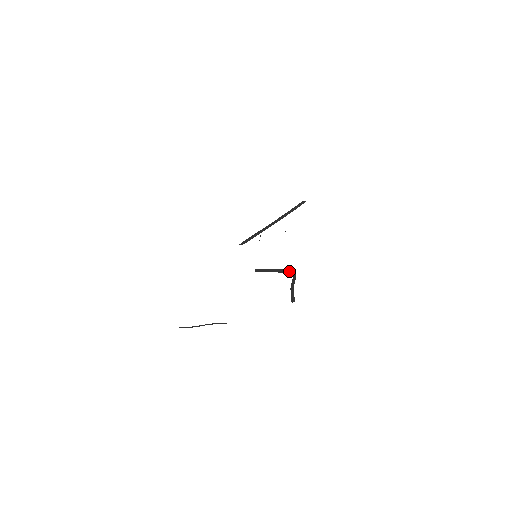
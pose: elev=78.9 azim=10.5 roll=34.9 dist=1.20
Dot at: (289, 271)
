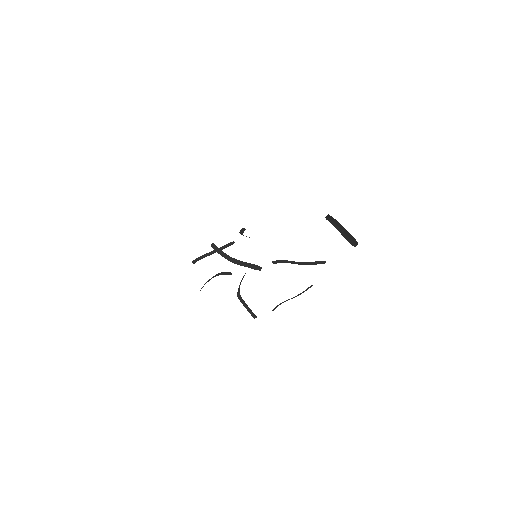
Dot at: (239, 289)
